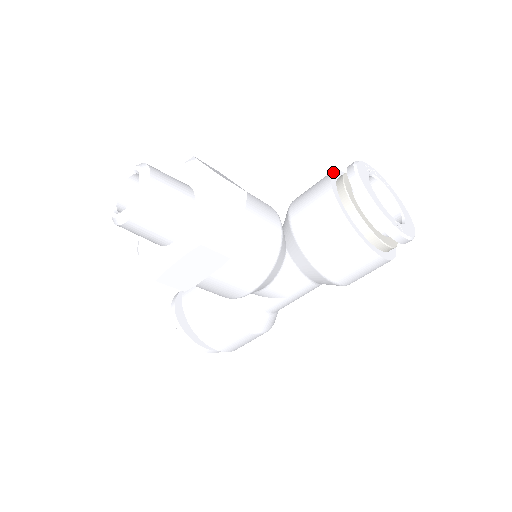
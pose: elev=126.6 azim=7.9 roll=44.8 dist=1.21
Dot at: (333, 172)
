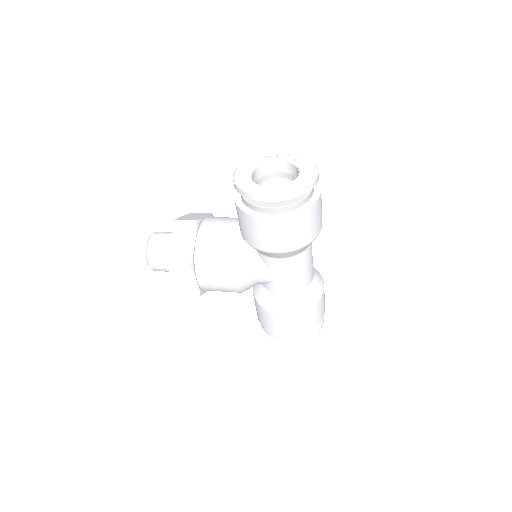
Dot at: occluded
